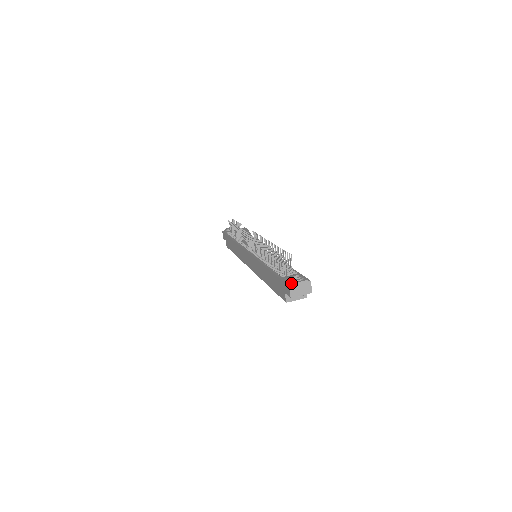
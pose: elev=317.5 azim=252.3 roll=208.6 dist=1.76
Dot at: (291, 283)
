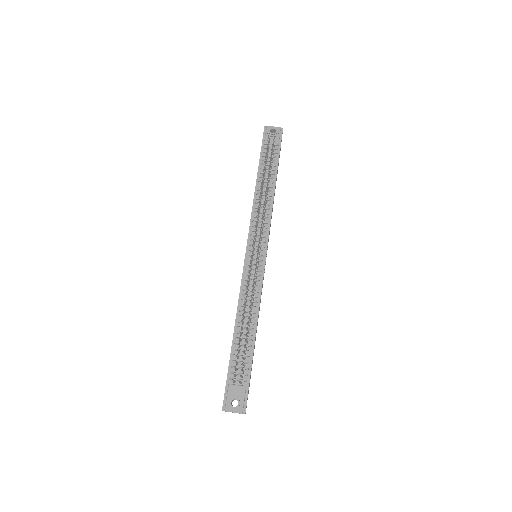
Dot at: (225, 410)
